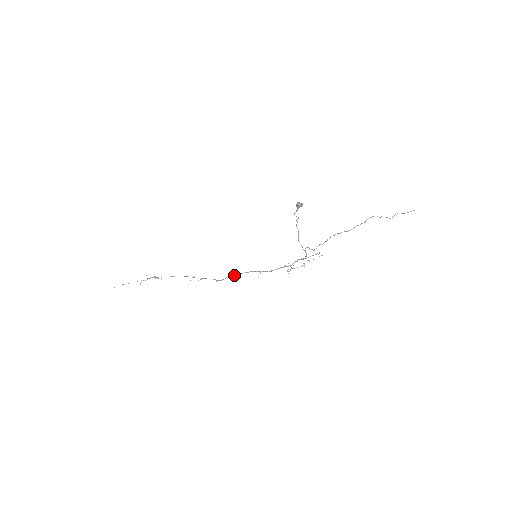
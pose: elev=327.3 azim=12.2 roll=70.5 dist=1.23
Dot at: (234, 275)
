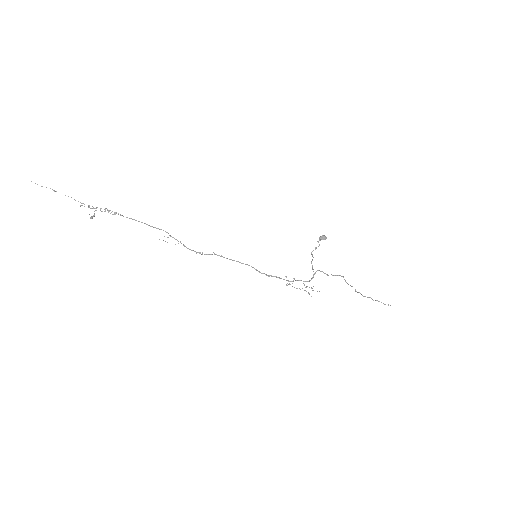
Dot at: occluded
